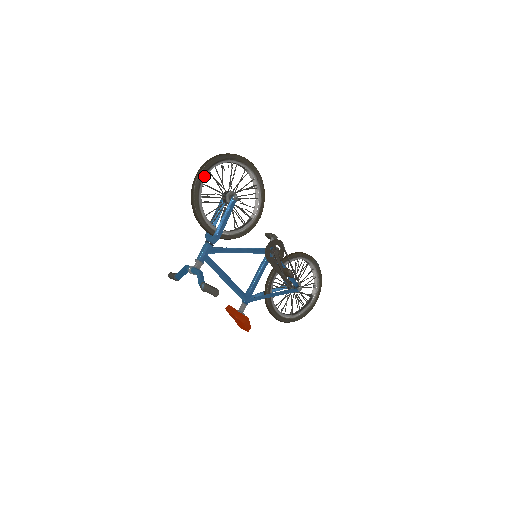
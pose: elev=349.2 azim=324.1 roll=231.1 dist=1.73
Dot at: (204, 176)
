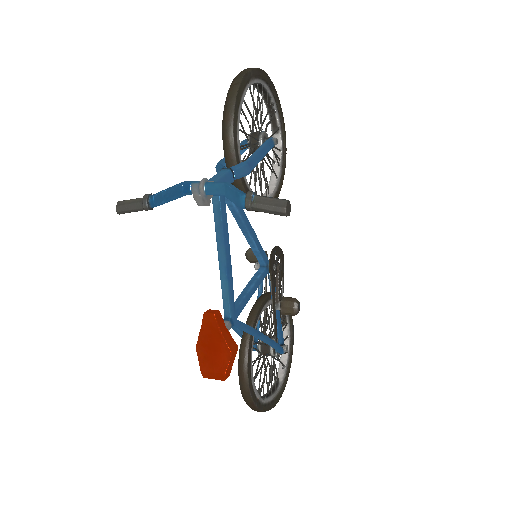
Dot at: (253, 79)
